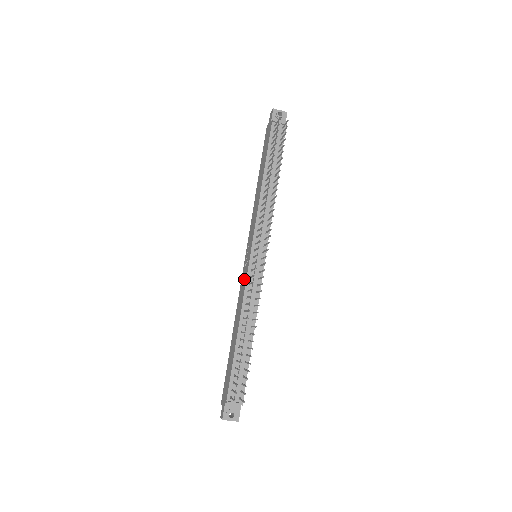
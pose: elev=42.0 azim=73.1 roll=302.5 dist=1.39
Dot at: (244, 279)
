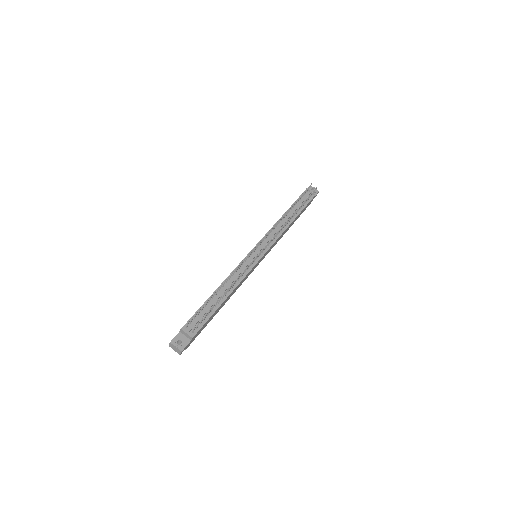
Dot at: occluded
